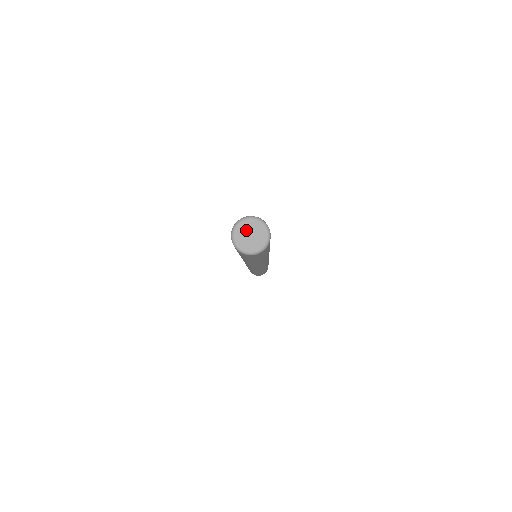
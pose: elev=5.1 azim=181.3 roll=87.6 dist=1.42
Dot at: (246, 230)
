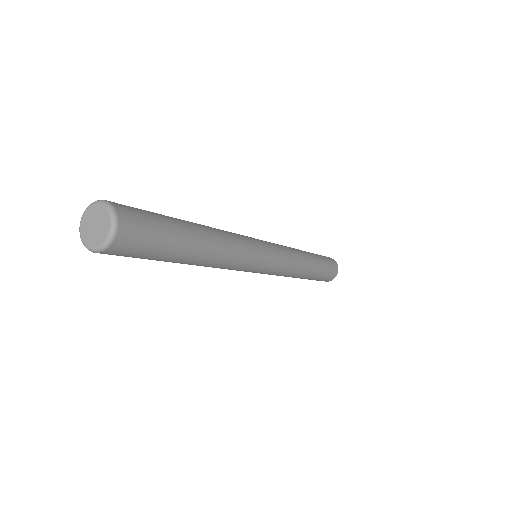
Dot at: (94, 217)
